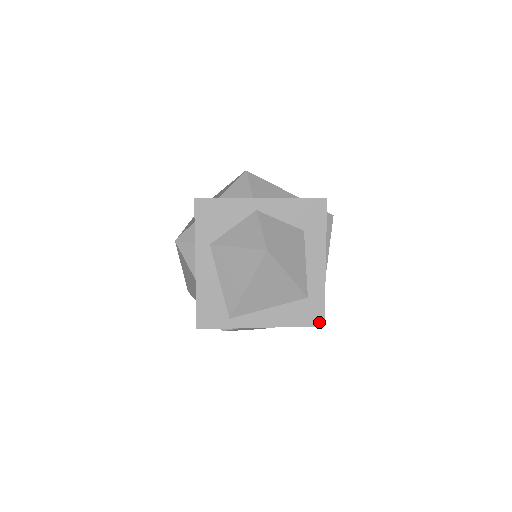
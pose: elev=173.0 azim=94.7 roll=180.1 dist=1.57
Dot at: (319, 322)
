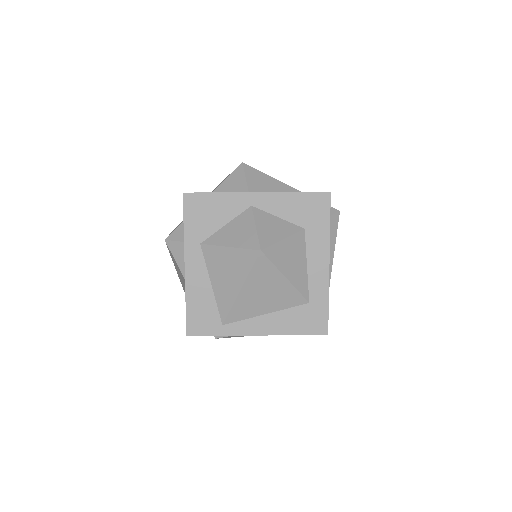
Dot at: (322, 330)
